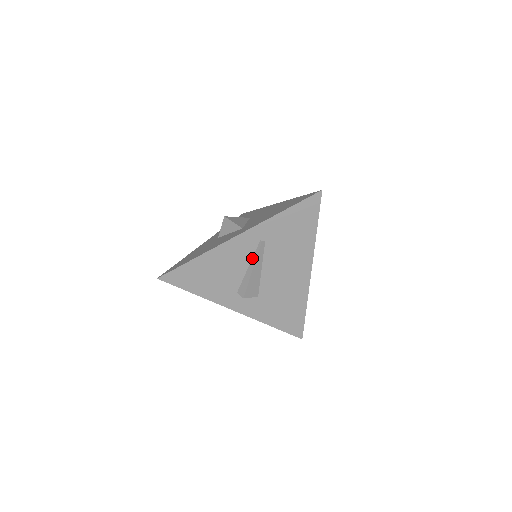
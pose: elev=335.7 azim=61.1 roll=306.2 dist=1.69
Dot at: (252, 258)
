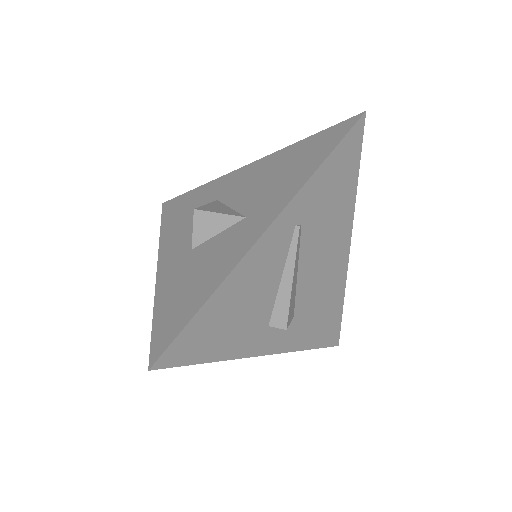
Dot at: (286, 260)
